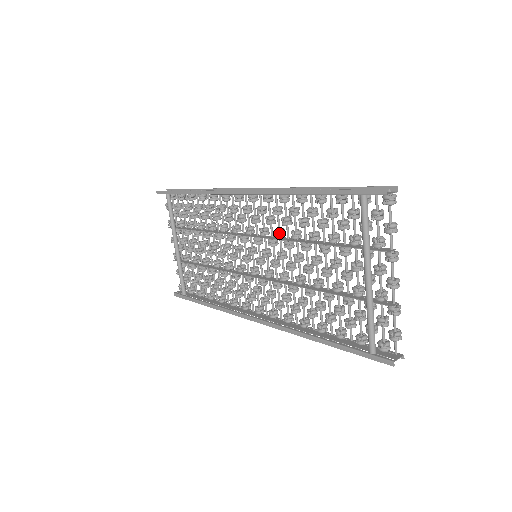
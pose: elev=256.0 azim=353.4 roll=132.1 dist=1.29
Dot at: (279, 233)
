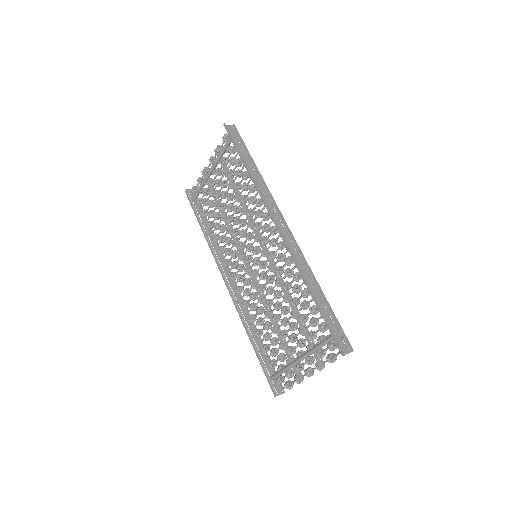
Dot at: (279, 272)
